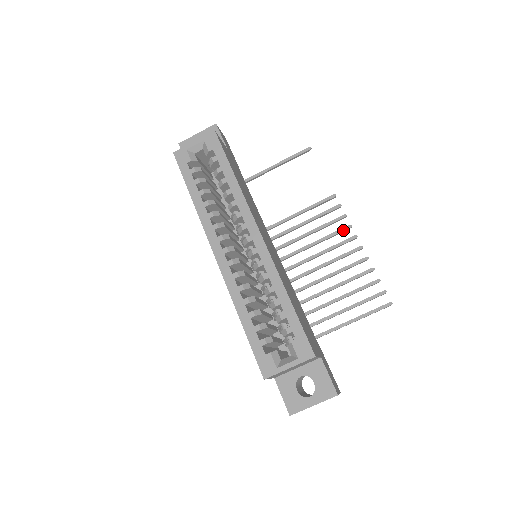
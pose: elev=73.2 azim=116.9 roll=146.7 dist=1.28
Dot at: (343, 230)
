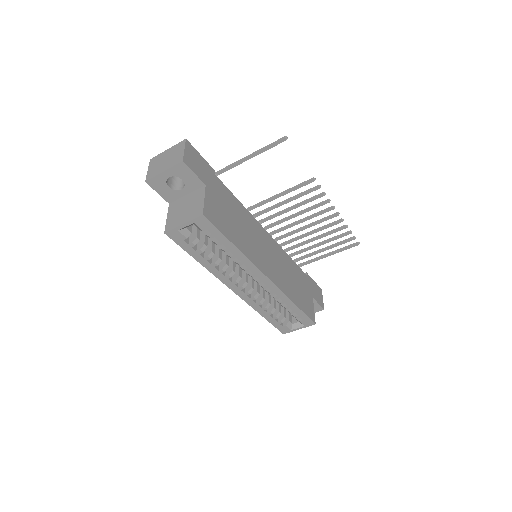
Dot at: occluded
